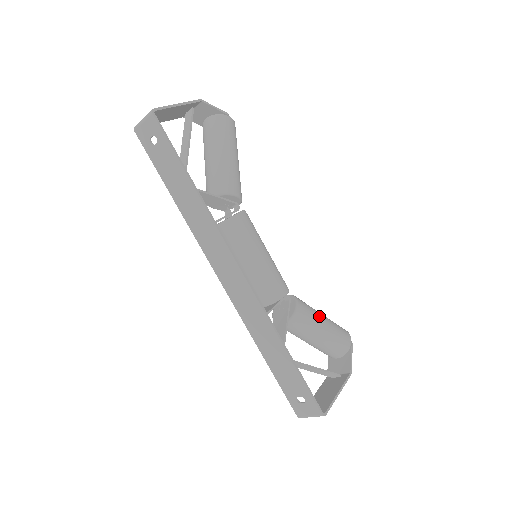
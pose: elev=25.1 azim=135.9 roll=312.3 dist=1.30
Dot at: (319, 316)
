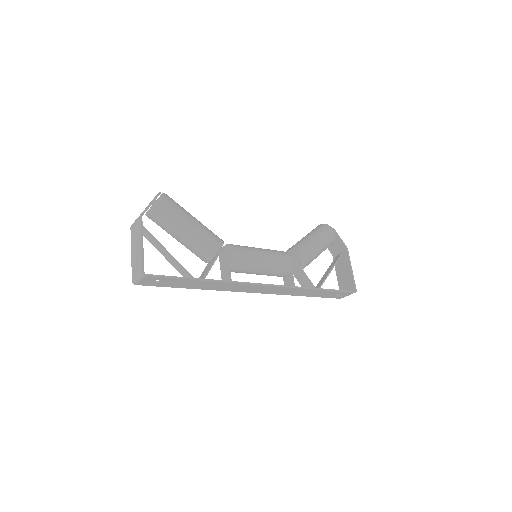
Dot at: (312, 244)
